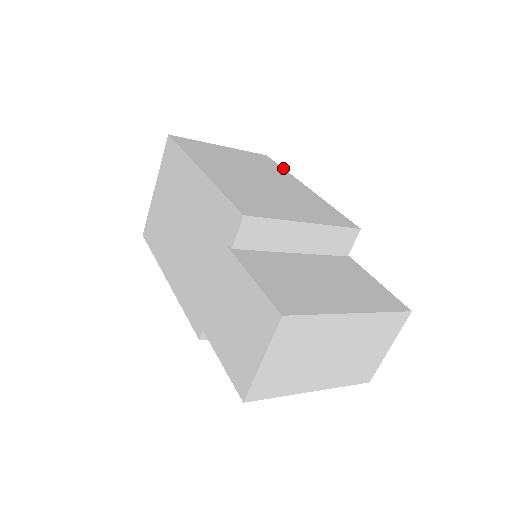
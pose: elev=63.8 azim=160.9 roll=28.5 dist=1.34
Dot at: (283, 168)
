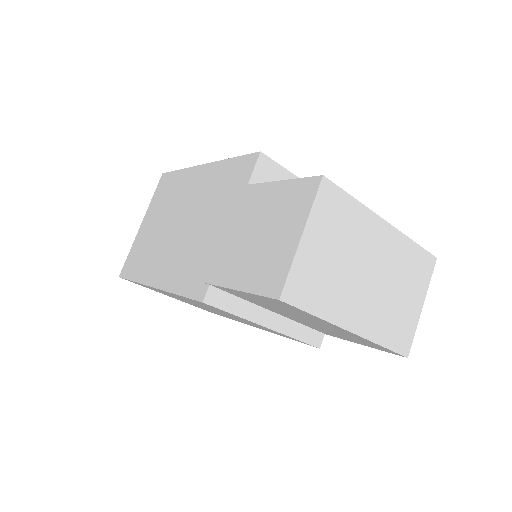
Dot at: occluded
